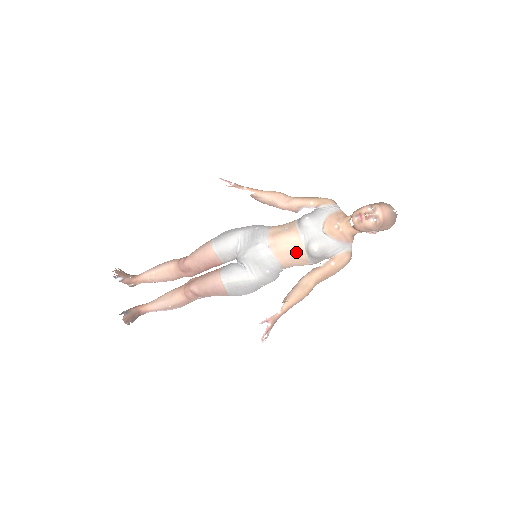
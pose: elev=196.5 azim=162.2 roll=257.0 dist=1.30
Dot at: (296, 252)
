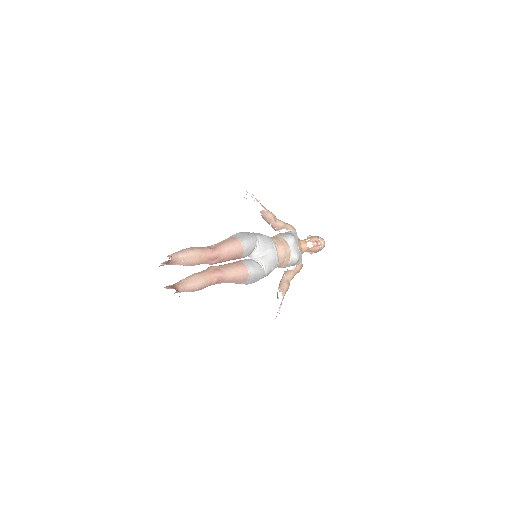
Dot at: (287, 258)
